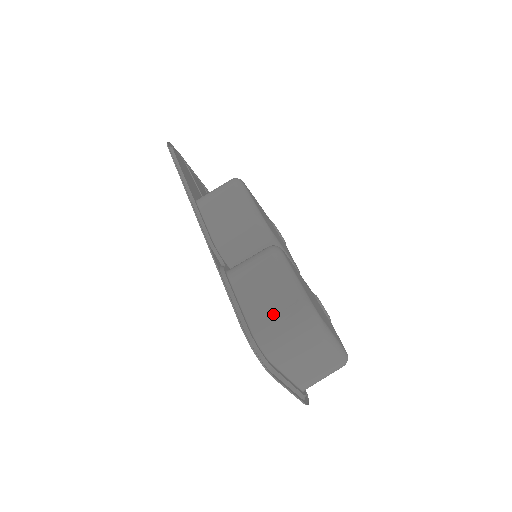
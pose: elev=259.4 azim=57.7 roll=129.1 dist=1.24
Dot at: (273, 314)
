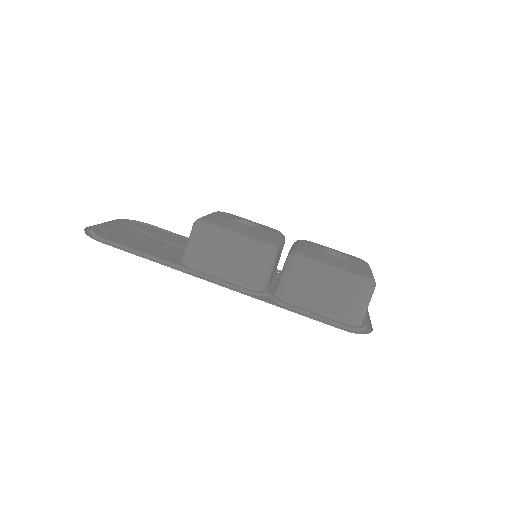
Dot at: (348, 304)
